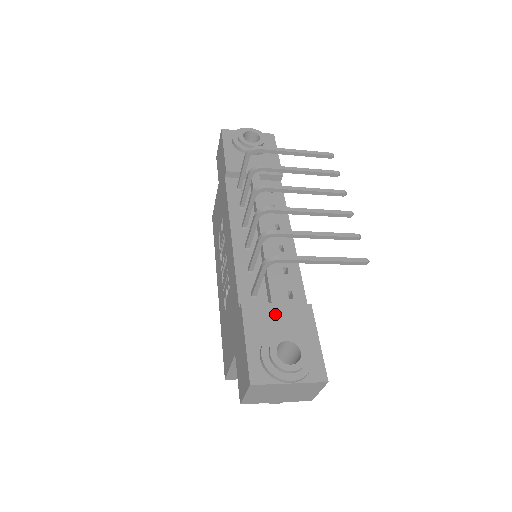
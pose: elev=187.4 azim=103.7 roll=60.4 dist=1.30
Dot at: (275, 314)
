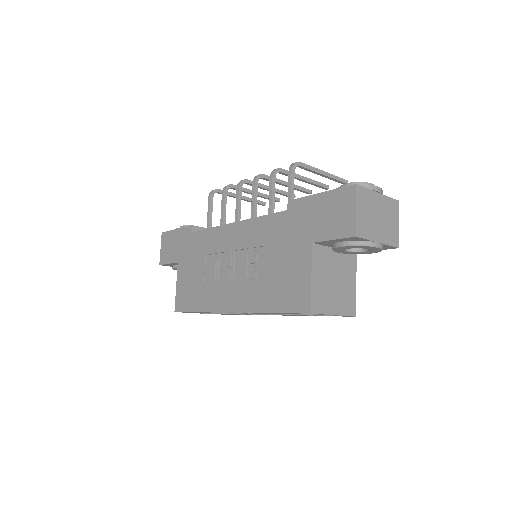
Dot at: occluded
